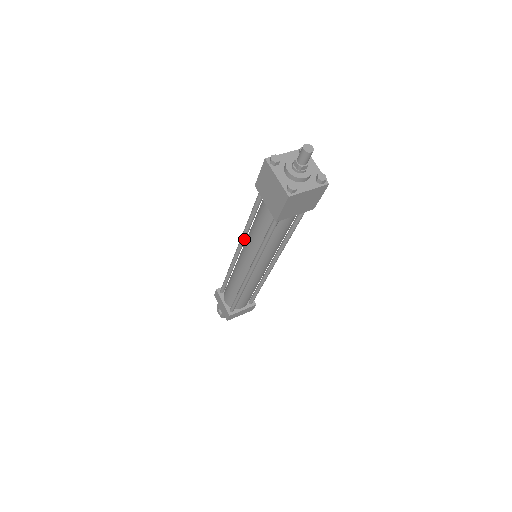
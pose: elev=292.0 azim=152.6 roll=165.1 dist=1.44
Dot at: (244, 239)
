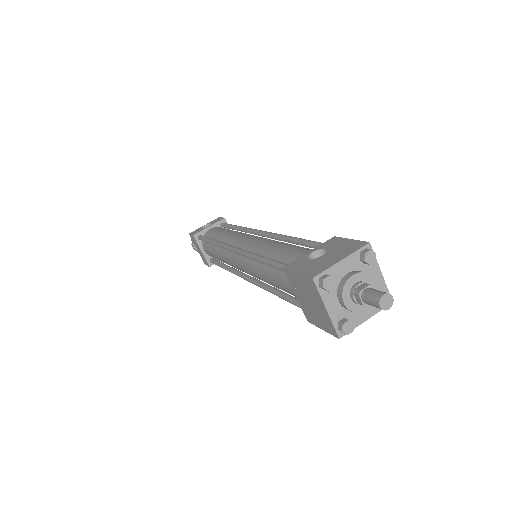
Dot at: occluded
